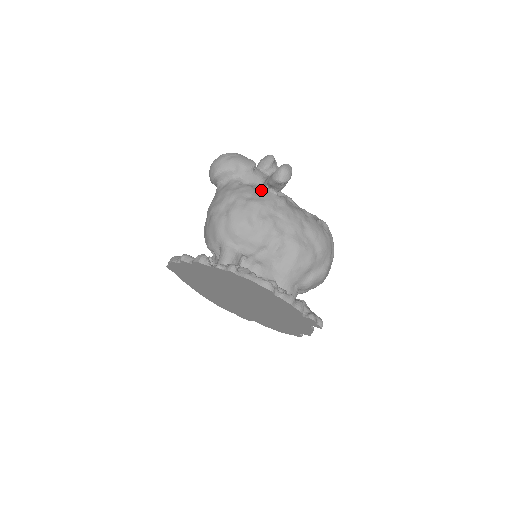
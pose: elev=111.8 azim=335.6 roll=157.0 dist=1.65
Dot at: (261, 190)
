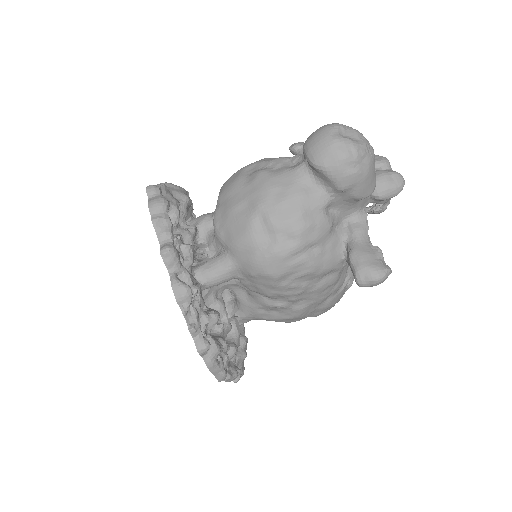
Dot at: (336, 242)
